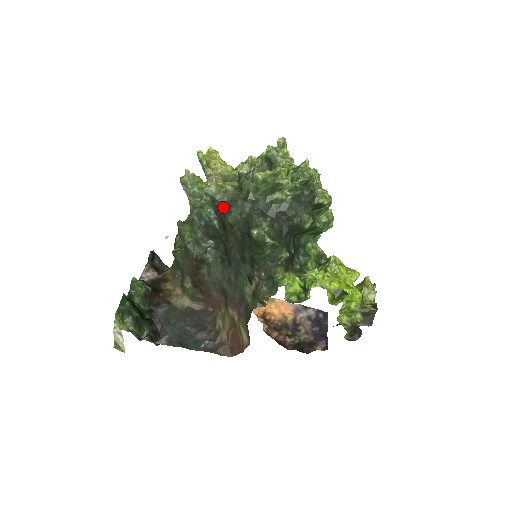
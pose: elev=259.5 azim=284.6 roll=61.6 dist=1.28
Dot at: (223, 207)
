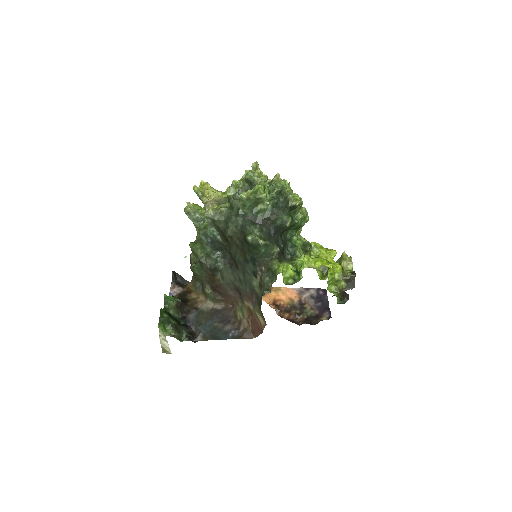
Dot at: (222, 224)
